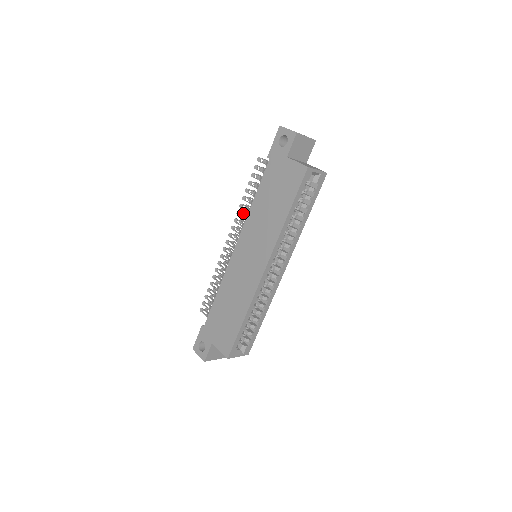
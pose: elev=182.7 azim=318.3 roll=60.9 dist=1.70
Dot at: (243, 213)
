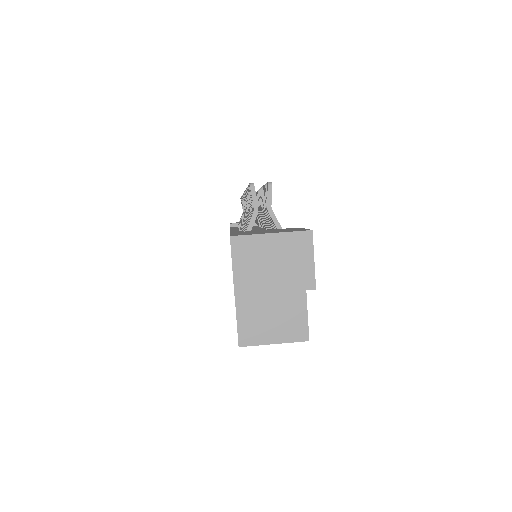
Dot at: occluded
